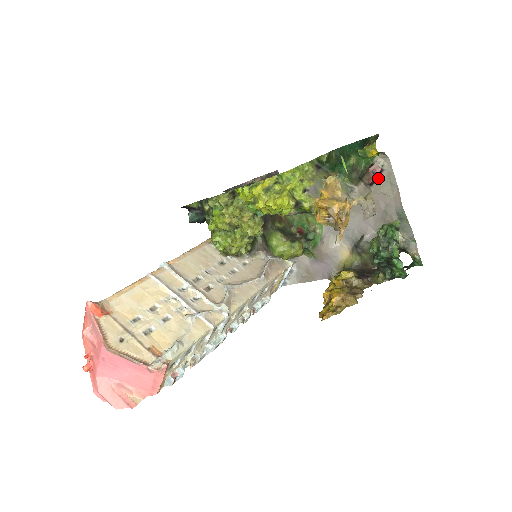
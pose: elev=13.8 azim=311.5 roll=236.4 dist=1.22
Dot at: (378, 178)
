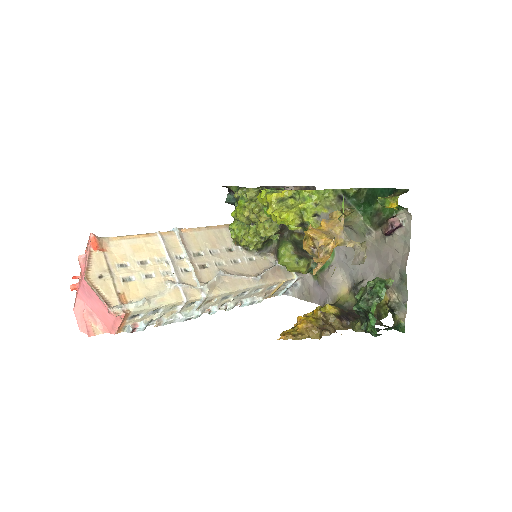
Dot at: (395, 231)
